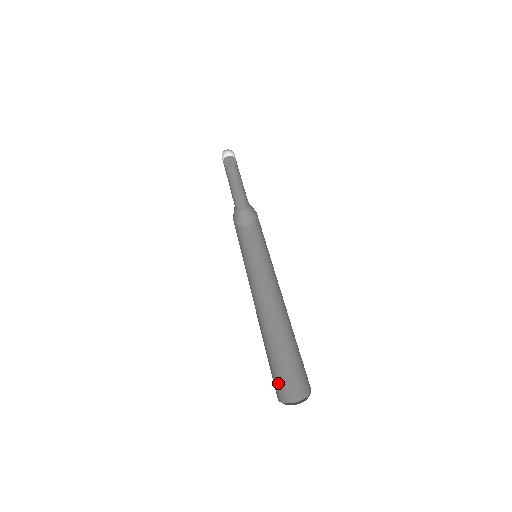
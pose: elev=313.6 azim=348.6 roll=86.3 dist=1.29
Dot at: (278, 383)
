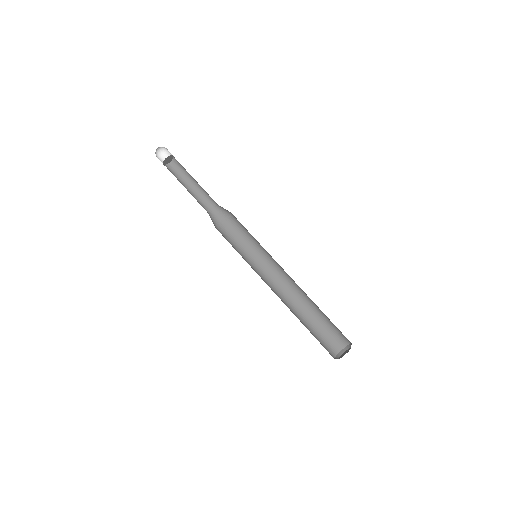
Dot at: (333, 337)
